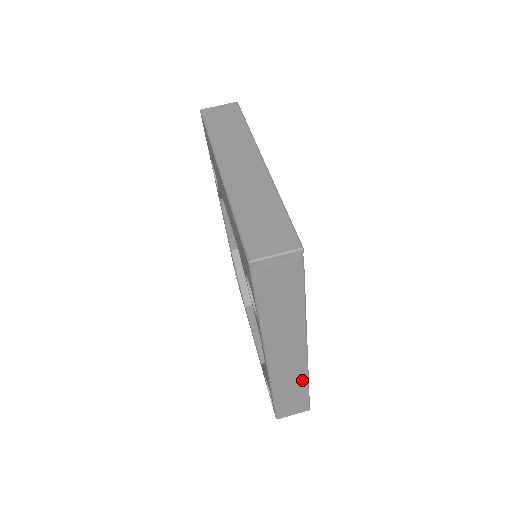
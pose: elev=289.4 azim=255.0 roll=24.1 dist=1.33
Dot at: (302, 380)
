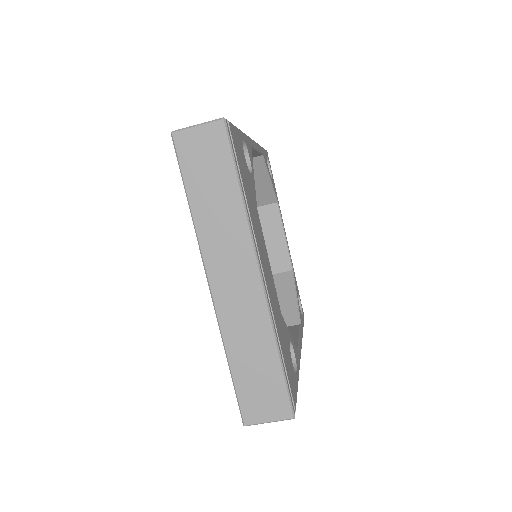
Dot at: occluded
